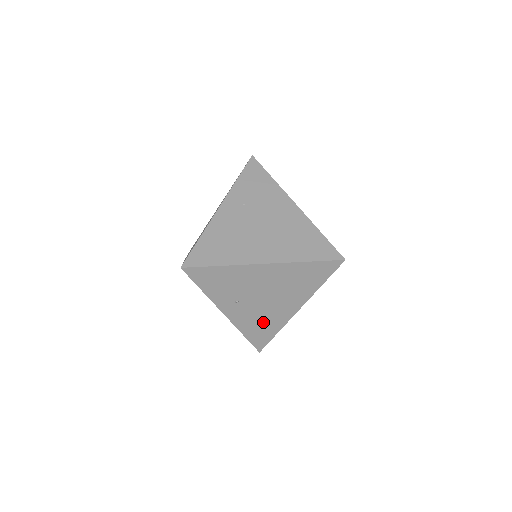
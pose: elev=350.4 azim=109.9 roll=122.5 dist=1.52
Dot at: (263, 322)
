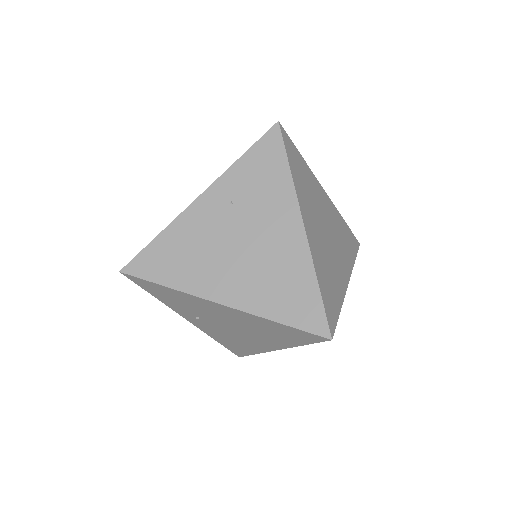
Dot at: (235, 341)
